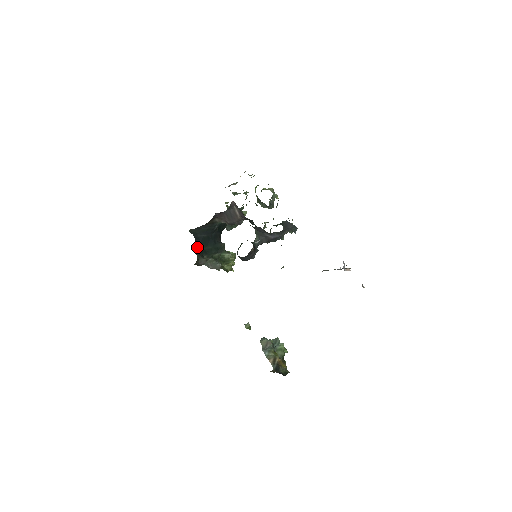
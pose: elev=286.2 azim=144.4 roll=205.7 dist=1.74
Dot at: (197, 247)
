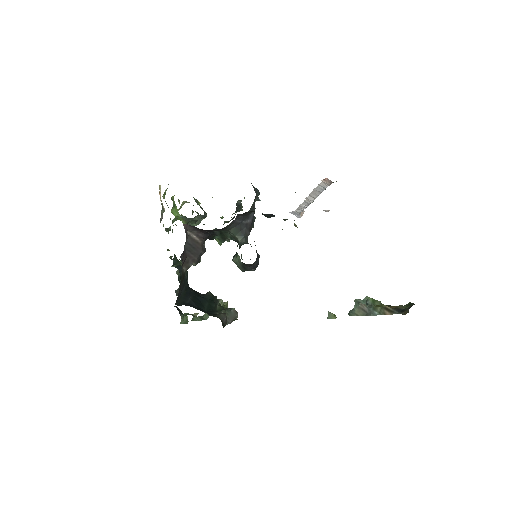
Dot at: occluded
